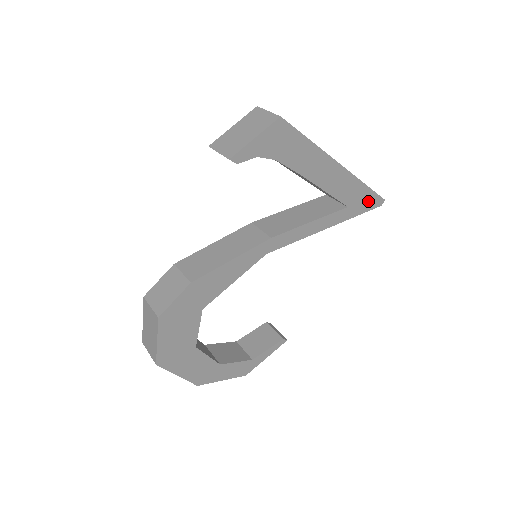
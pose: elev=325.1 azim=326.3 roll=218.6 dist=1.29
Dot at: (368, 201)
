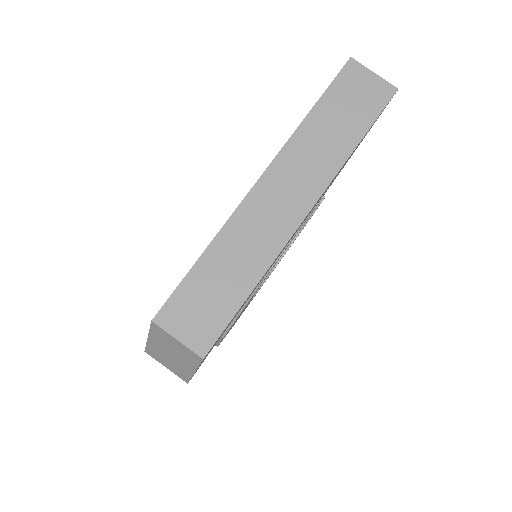
Dot at: (368, 131)
